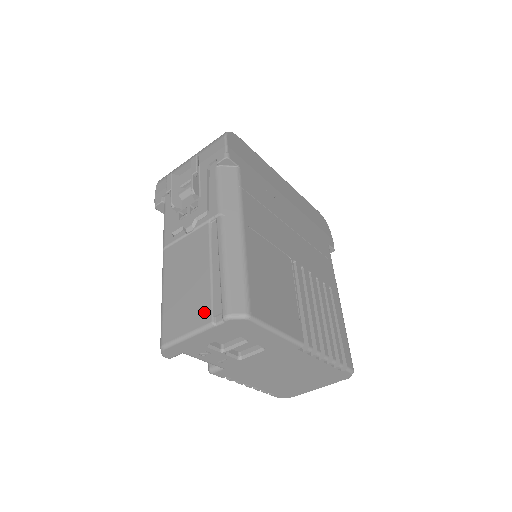
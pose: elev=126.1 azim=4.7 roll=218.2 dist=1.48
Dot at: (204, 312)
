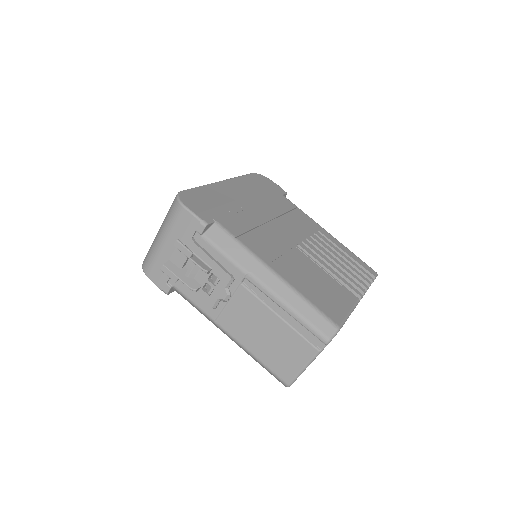
Dot at: (305, 348)
